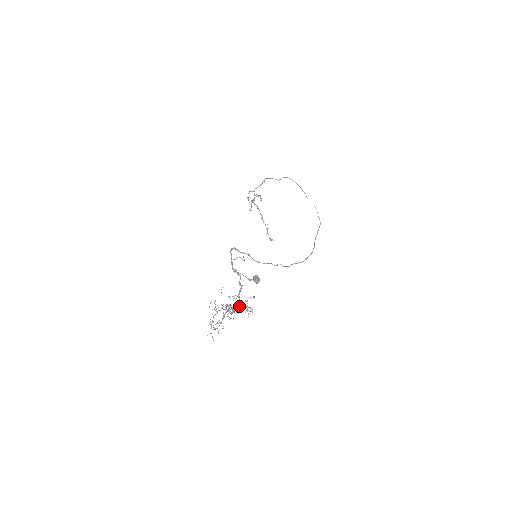
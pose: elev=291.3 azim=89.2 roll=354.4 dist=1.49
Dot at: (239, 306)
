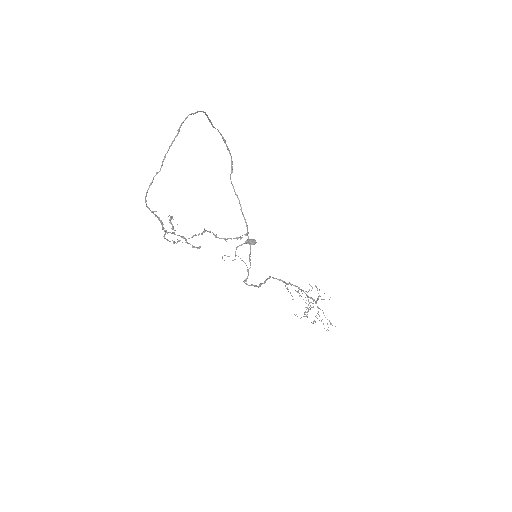
Dot at: occluded
